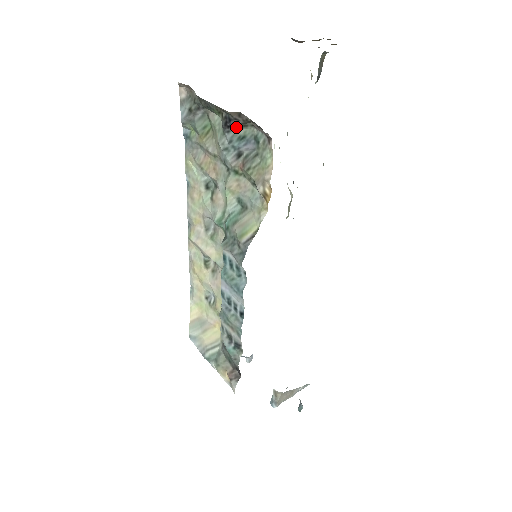
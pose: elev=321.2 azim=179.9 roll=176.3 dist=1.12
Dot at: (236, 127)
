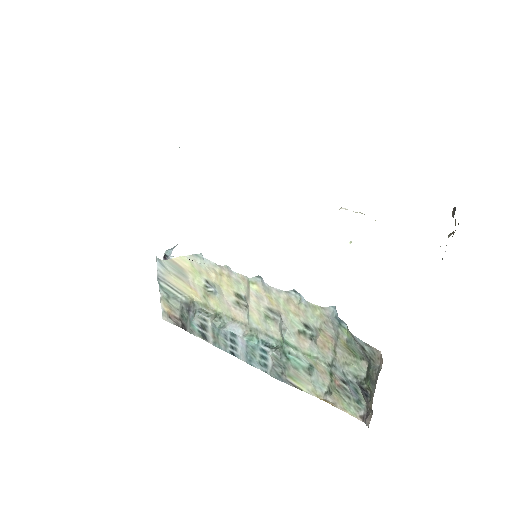
Dot at: (363, 394)
